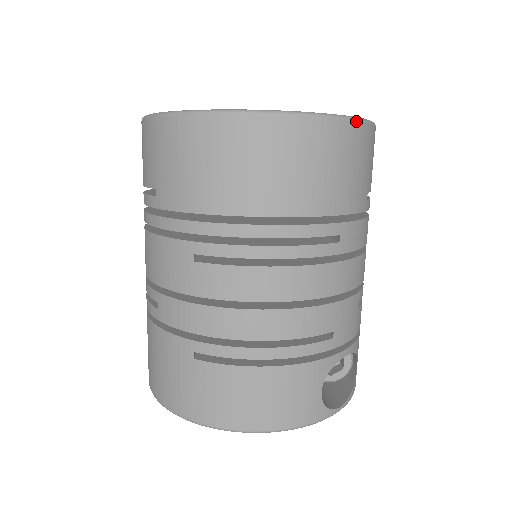
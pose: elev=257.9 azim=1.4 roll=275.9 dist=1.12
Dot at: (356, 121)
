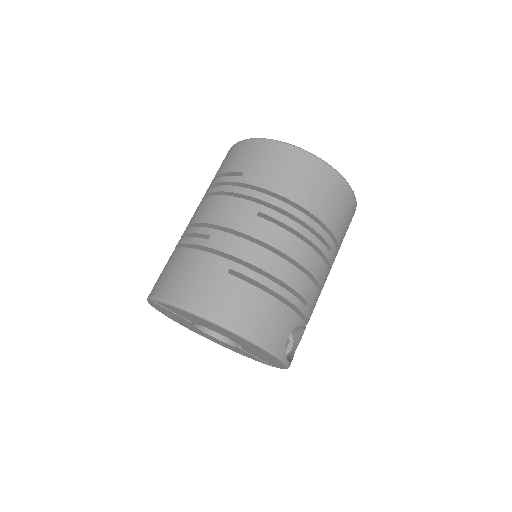
Dot at: occluded
